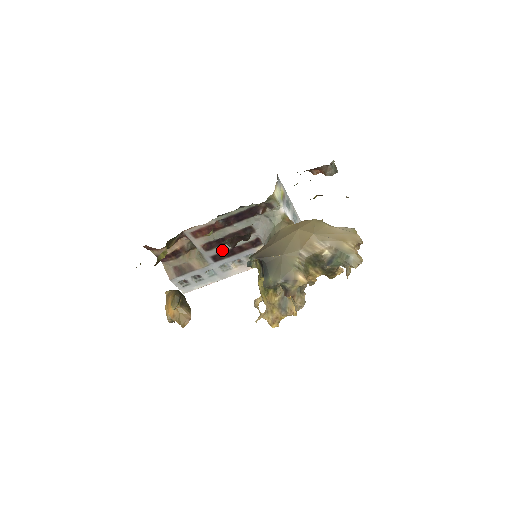
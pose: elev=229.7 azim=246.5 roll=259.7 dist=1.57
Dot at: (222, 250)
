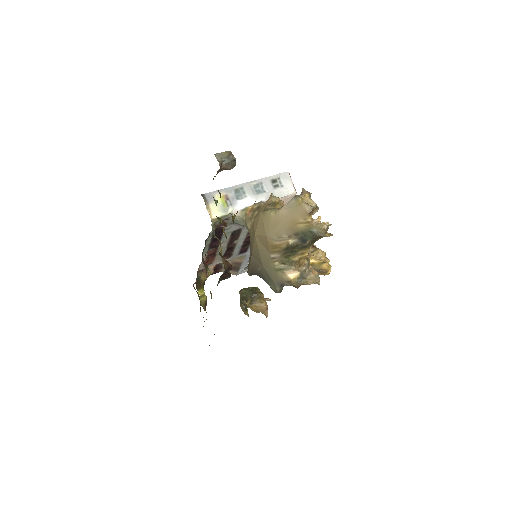
Dot at: (239, 248)
